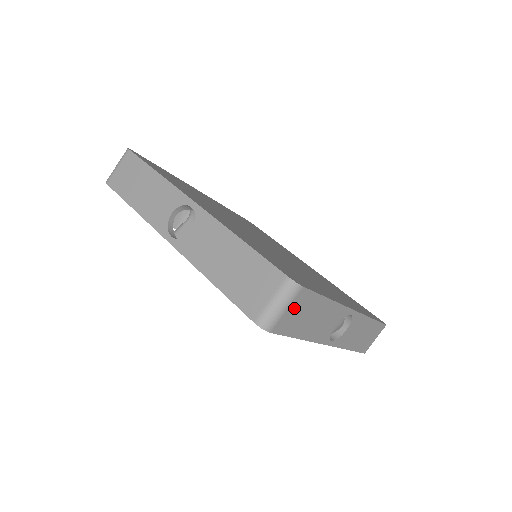
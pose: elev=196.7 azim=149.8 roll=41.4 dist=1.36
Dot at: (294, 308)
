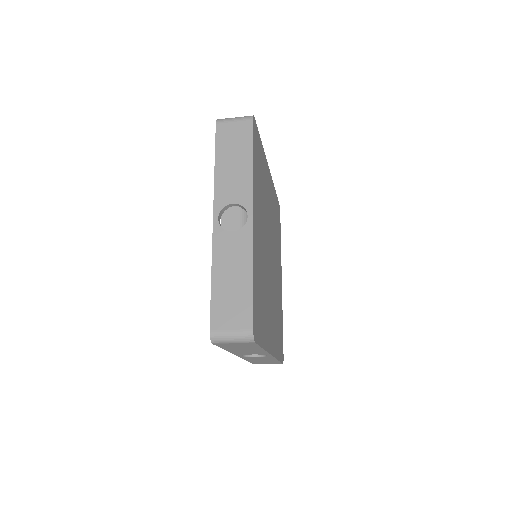
Dot at: (239, 344)
